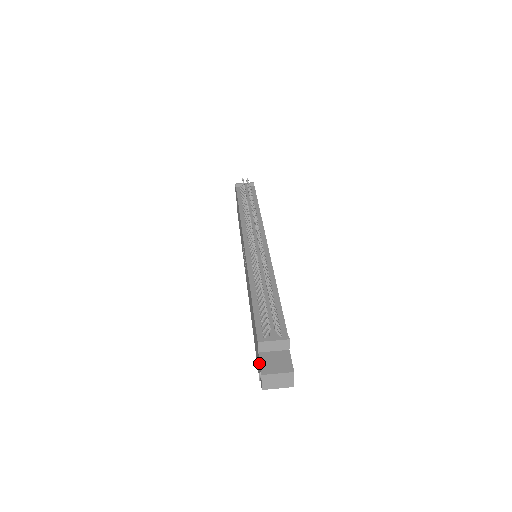
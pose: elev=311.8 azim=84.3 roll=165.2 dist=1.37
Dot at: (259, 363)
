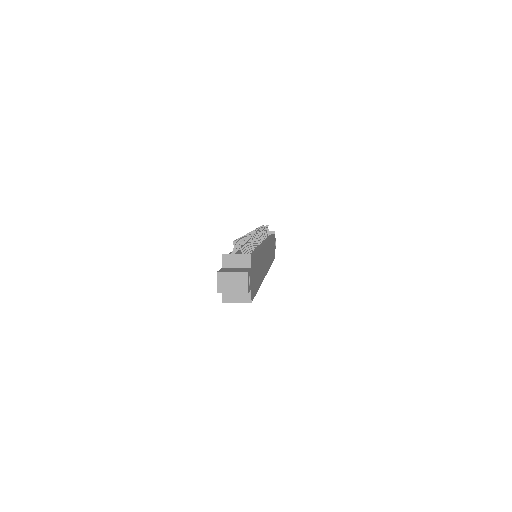
Dot at: occluded
